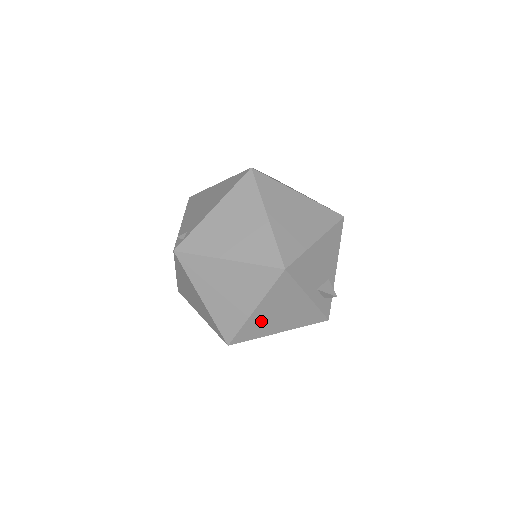
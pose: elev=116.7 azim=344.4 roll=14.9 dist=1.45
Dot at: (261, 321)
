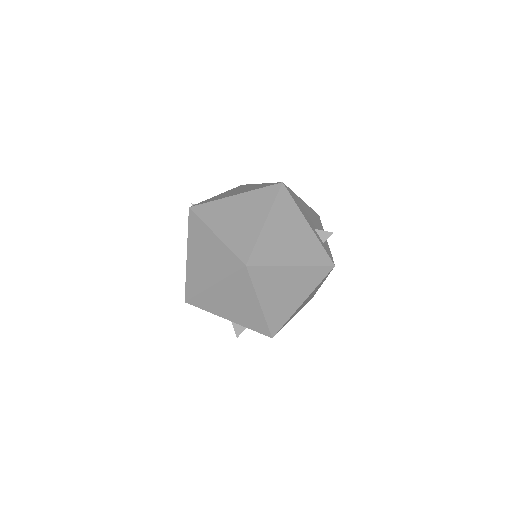
Dot at: (273, 241)
